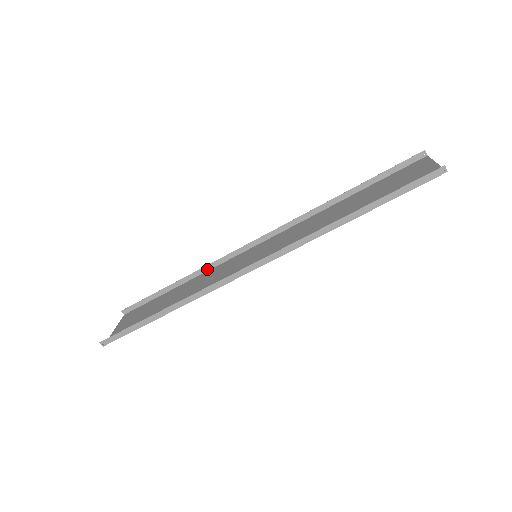
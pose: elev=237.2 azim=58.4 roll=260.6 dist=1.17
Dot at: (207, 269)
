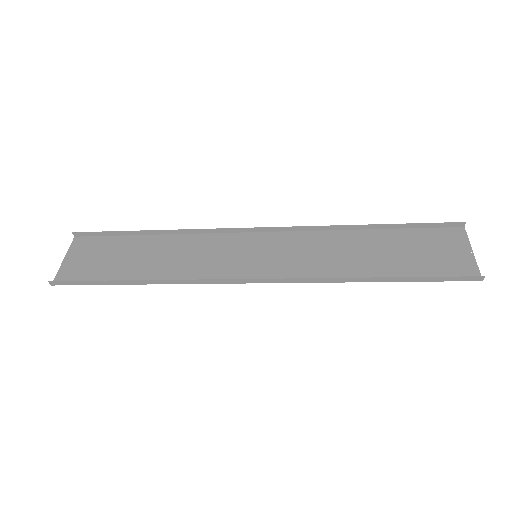
Dot at: (191, 232)
